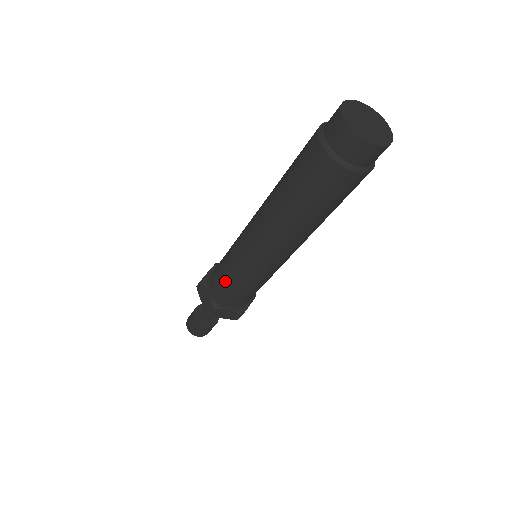
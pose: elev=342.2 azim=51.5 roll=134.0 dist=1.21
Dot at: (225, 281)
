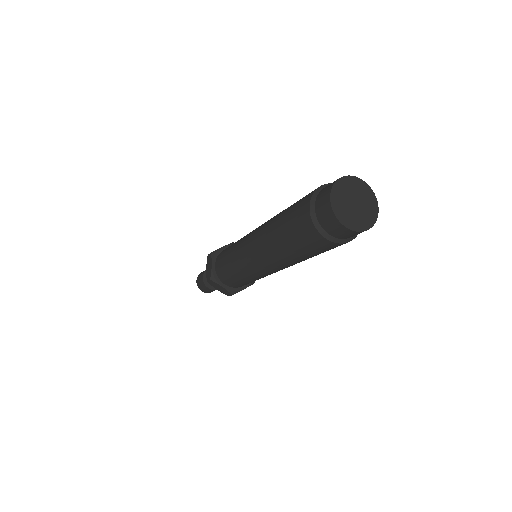
Dot at: (225, 264)
